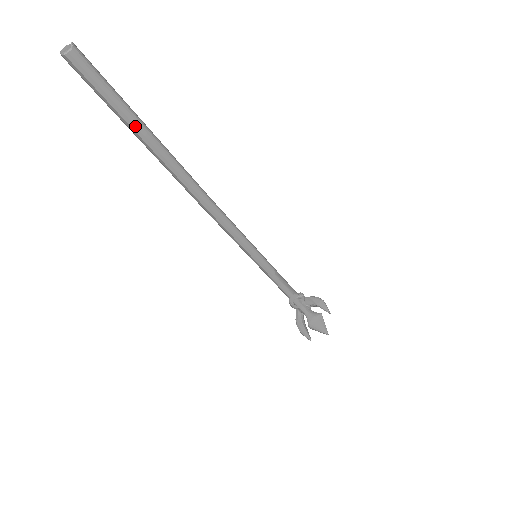
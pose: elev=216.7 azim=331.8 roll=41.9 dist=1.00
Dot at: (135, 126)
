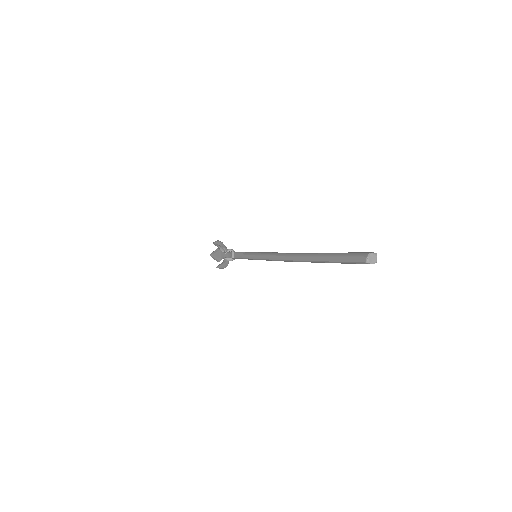
Dot at: occluded
